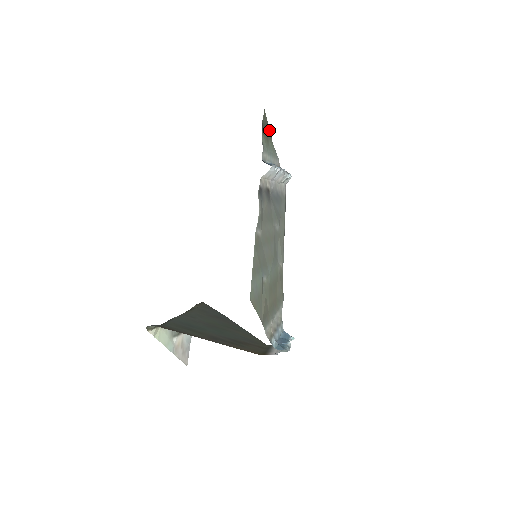
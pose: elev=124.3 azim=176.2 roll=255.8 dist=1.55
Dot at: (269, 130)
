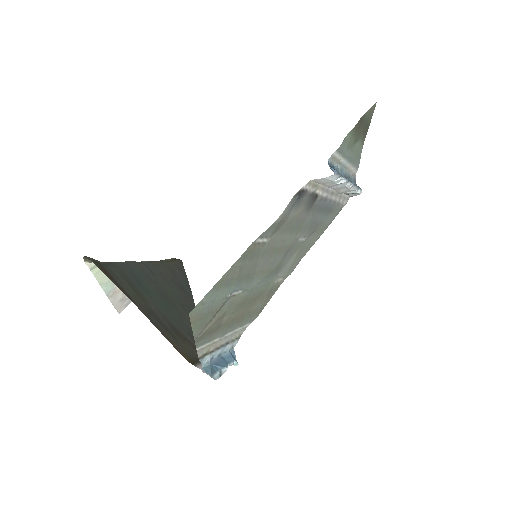
Dot at: (367, 129)
